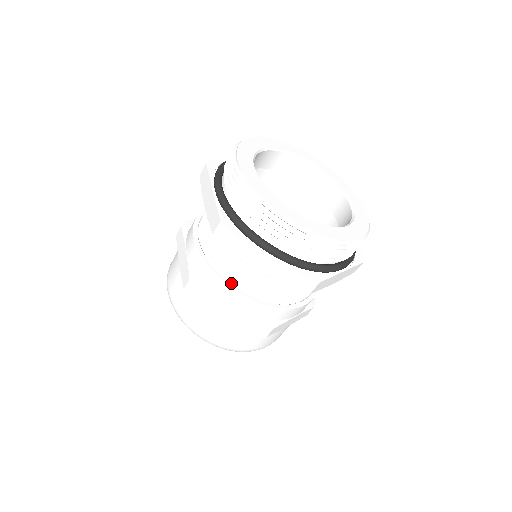
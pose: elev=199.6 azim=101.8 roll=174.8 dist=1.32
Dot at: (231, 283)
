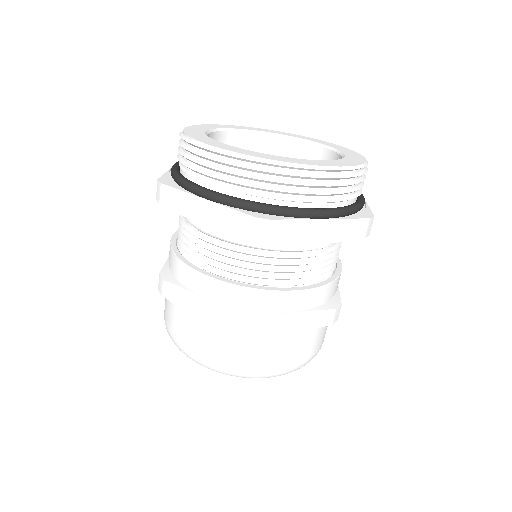
Dot at: (195, 265)
